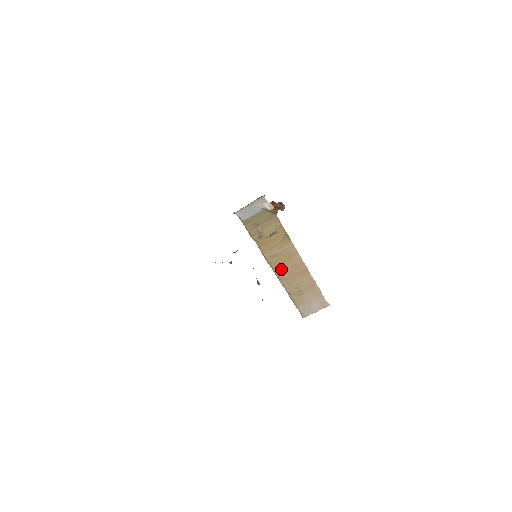
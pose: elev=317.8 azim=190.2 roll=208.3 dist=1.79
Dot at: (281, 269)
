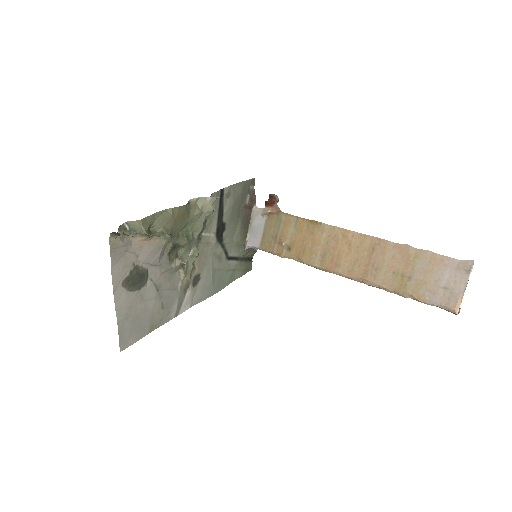
Dot at: (347, 266)
